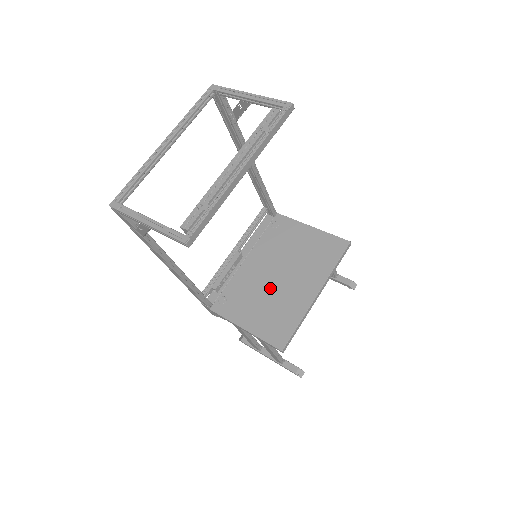
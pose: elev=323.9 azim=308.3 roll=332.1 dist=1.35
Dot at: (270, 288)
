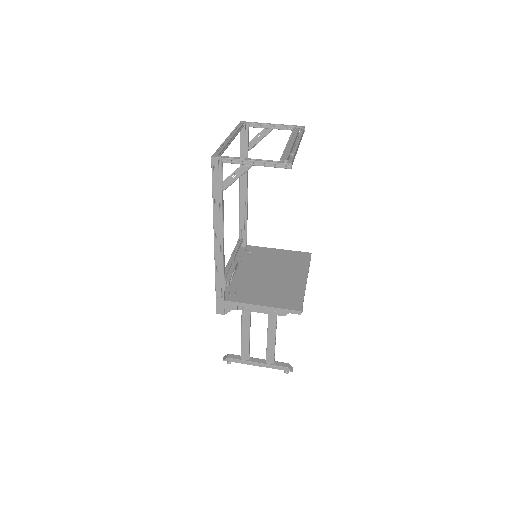
Dot at: (269, 281)
